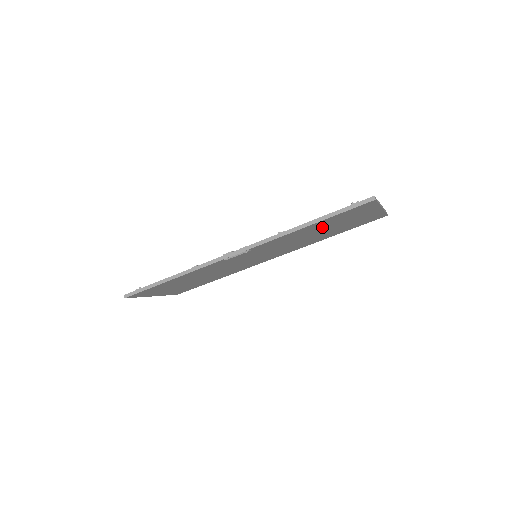
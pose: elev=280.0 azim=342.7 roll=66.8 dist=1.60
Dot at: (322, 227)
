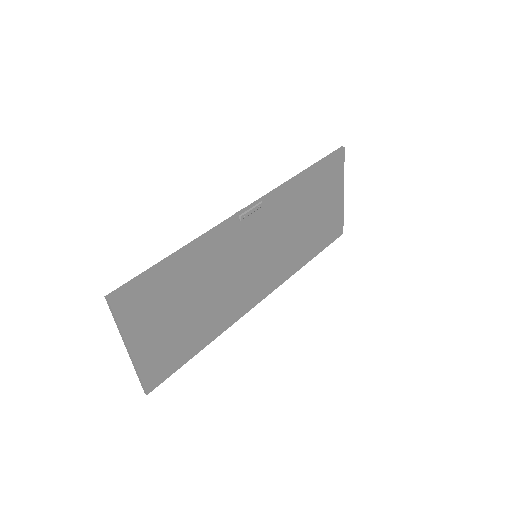
Dot at: (310, 199)
